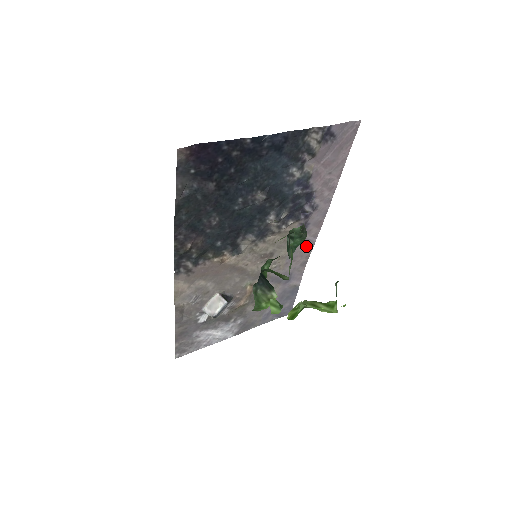
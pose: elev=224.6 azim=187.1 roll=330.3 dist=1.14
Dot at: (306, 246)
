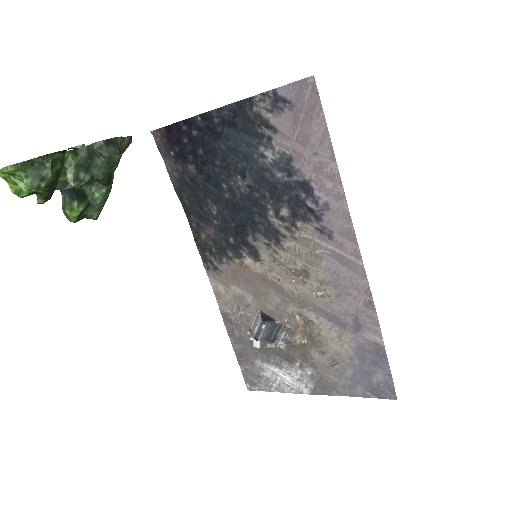
Dot at: (353, 272)
